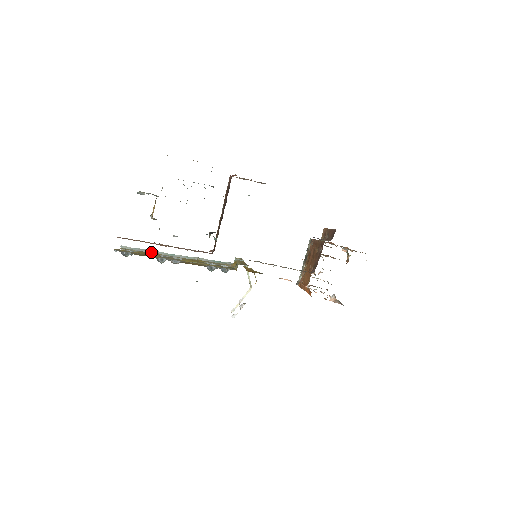
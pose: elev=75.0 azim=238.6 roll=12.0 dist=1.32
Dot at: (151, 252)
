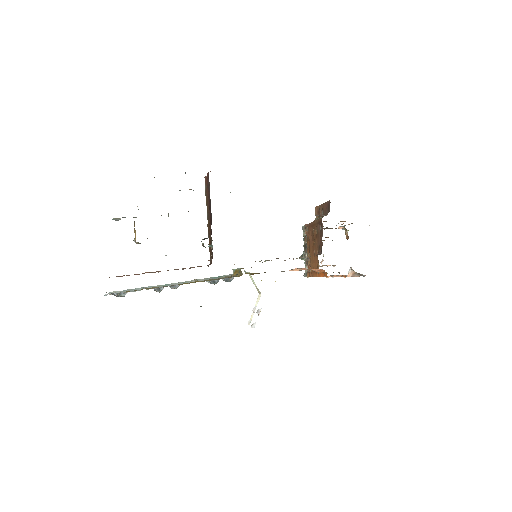
Dot at: occluded
